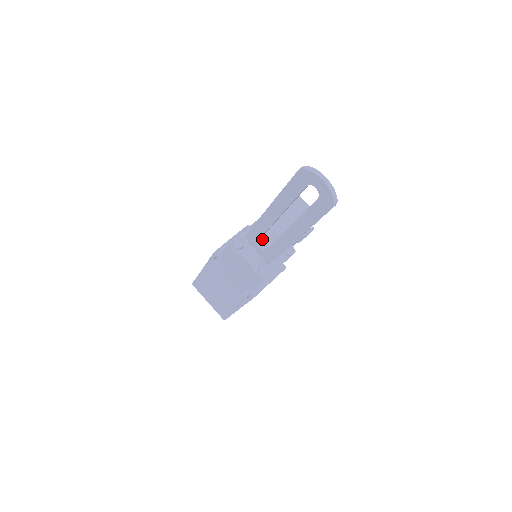
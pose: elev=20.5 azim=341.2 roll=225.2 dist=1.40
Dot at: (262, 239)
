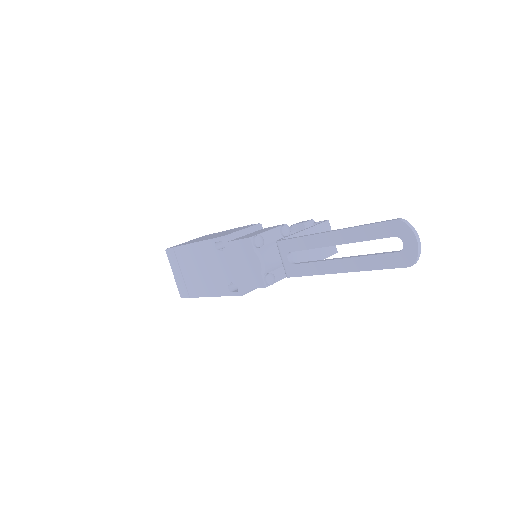
Dot at: occluded
